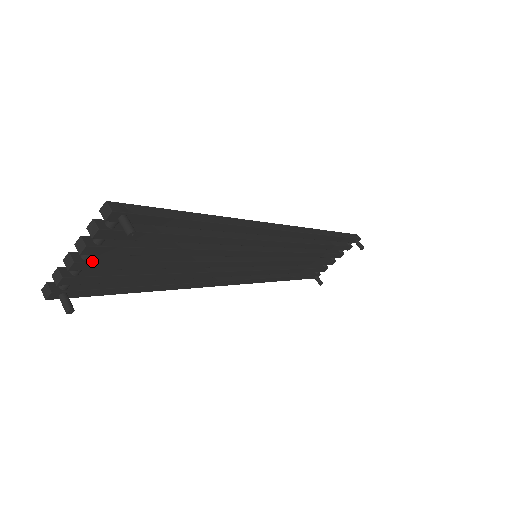
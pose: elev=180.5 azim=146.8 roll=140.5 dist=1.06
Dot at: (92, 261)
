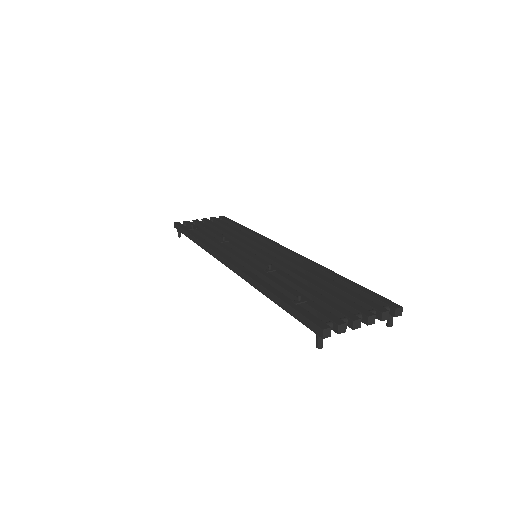
Dot at: occluded
